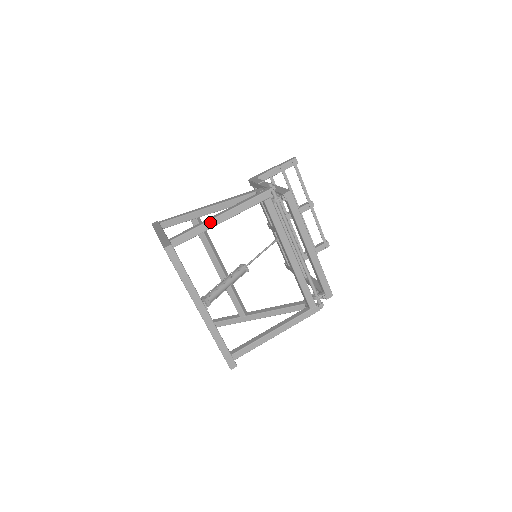
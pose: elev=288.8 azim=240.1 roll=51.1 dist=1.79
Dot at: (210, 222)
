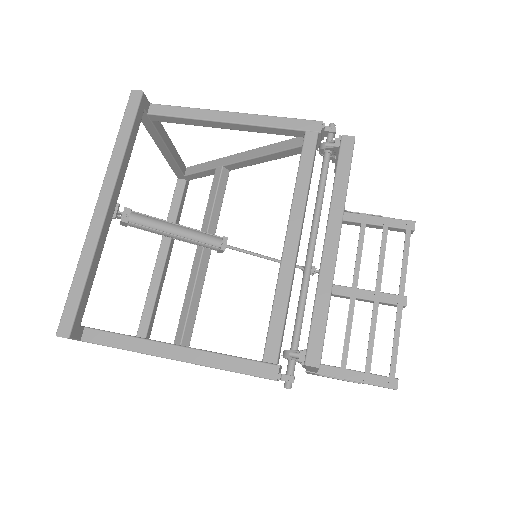
Dot at: (214, 112)
